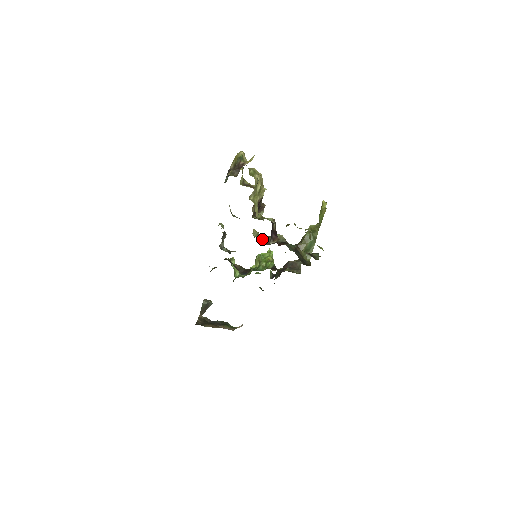
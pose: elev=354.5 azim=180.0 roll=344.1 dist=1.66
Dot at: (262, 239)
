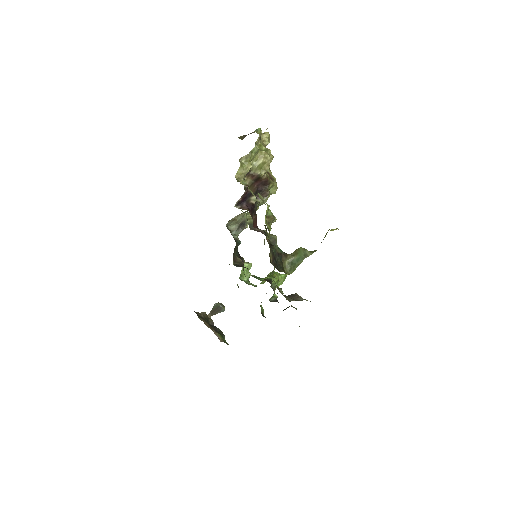
Dot at: occluded
